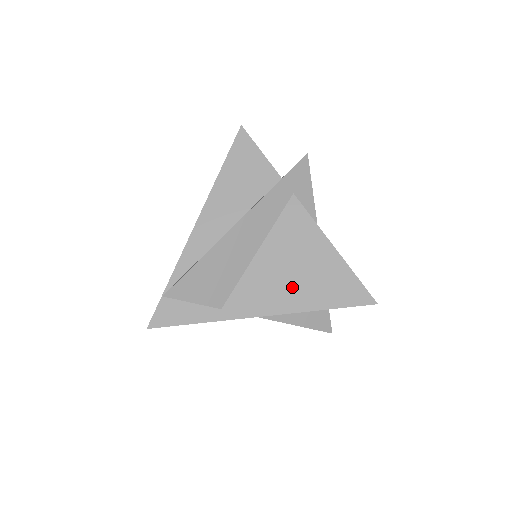
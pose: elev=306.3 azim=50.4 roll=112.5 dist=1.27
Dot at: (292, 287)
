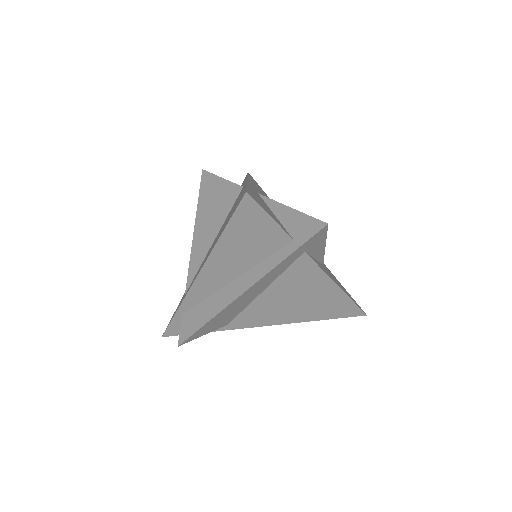
Dot at: (293, 311)
